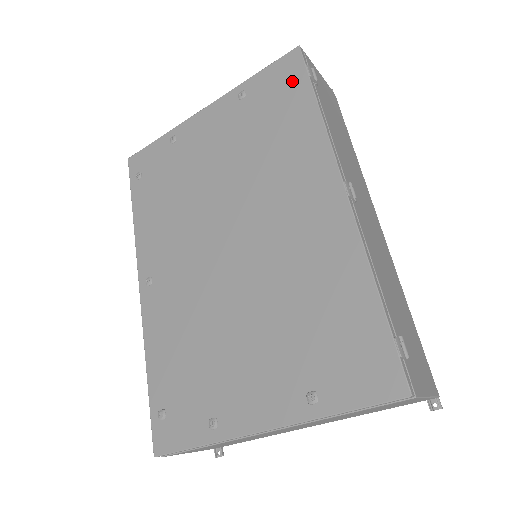
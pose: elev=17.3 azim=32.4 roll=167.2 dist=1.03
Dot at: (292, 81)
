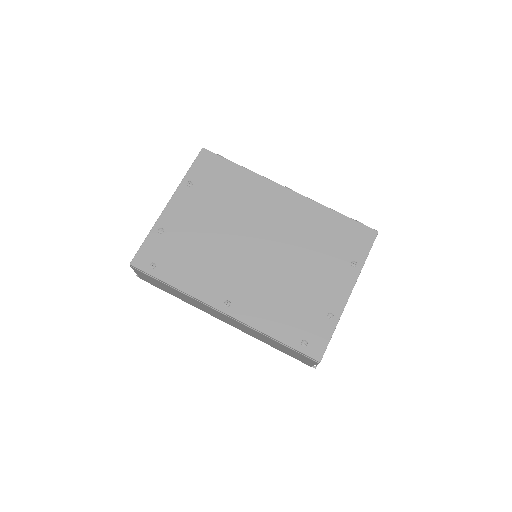
Dot at: (216, 164)
